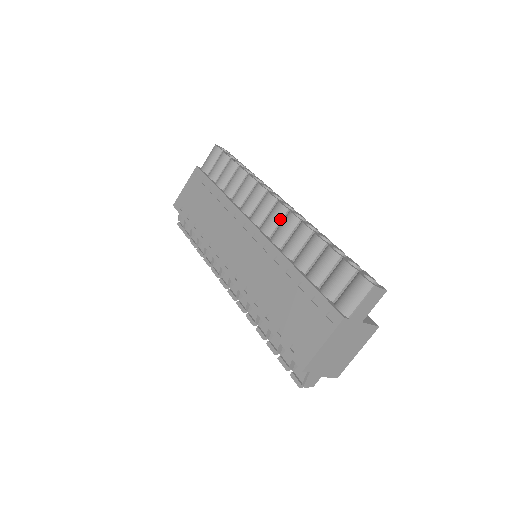
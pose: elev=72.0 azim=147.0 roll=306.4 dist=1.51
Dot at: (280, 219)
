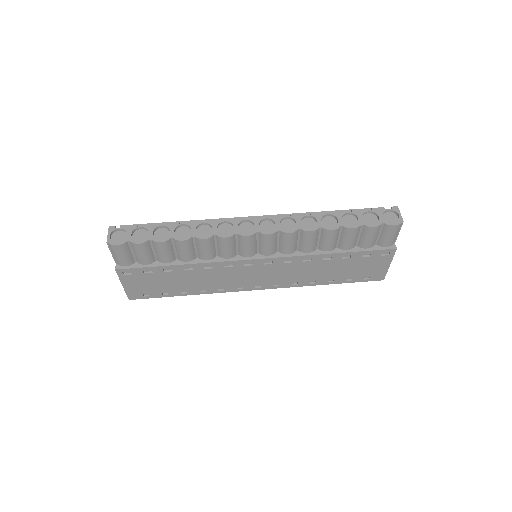
Dot at: (276, 240)
